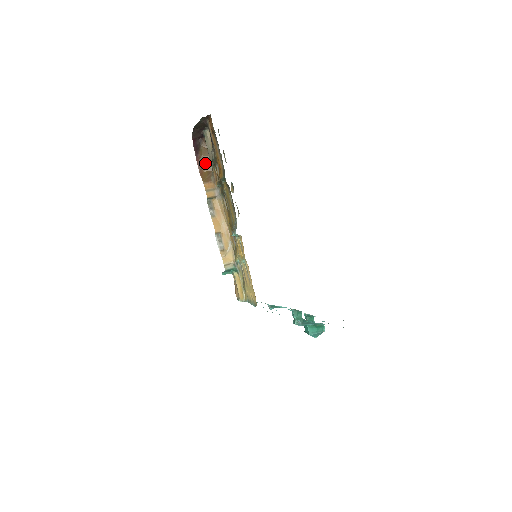
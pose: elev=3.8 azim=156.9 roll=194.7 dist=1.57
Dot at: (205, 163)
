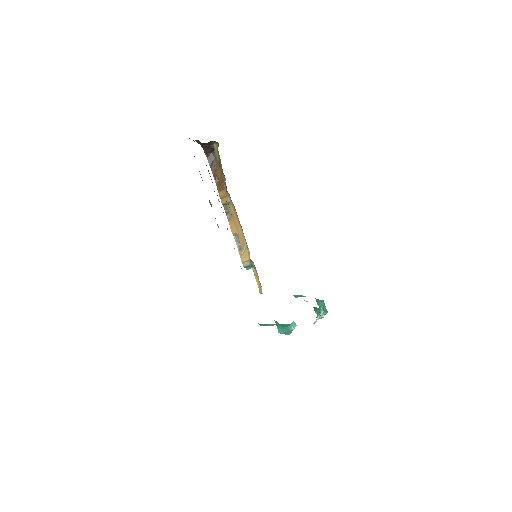
Dot at: (219, 173)
